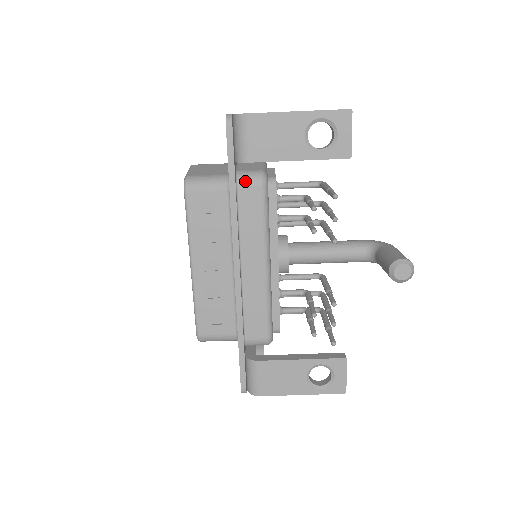
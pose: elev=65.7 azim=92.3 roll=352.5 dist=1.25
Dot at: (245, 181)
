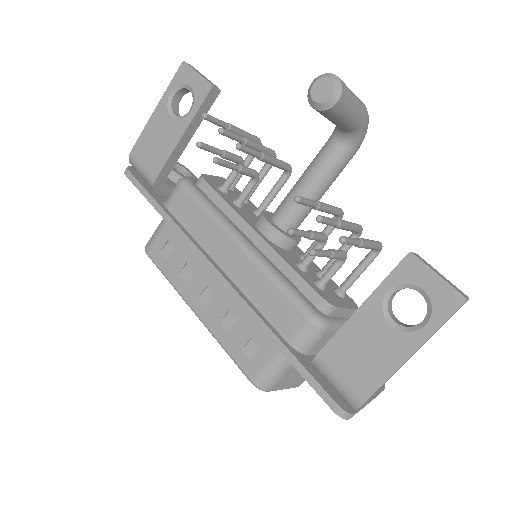
Dot at: (170, 197)
